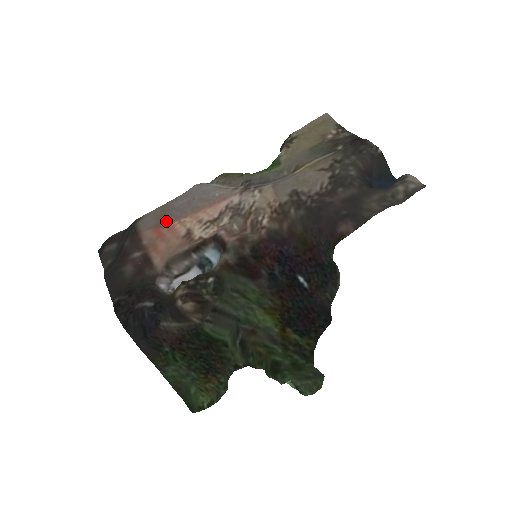
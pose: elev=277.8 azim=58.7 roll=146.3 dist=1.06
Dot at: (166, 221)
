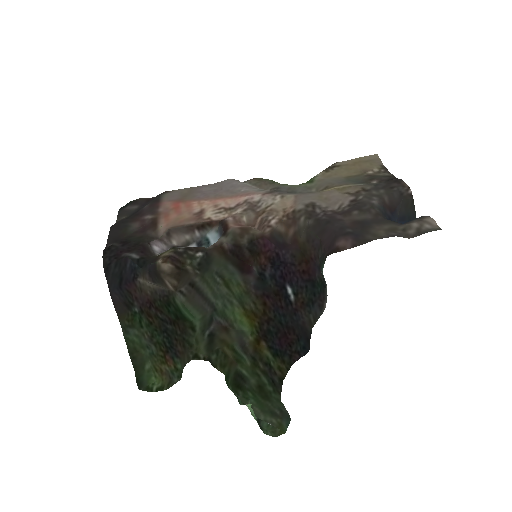
Dot at: (188, 199)
